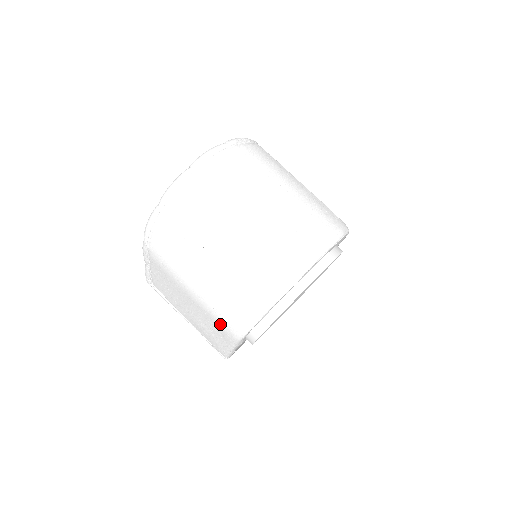
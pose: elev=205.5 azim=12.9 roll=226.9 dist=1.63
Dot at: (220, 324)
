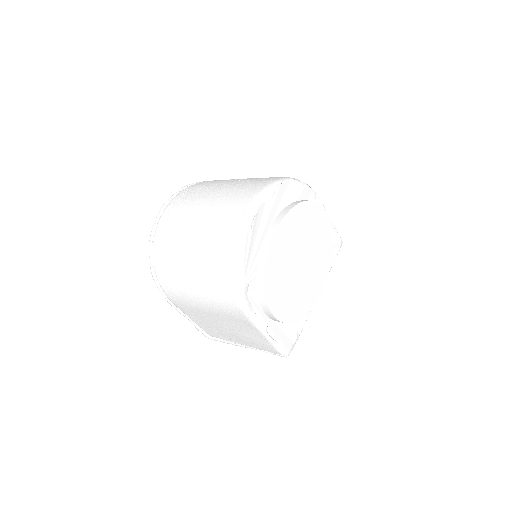
Dot at: (233, 315)
